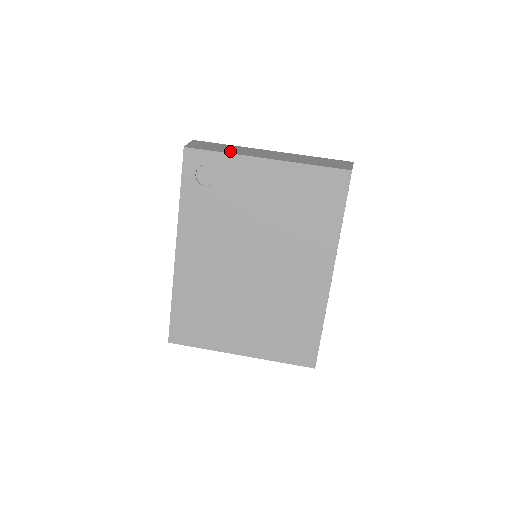
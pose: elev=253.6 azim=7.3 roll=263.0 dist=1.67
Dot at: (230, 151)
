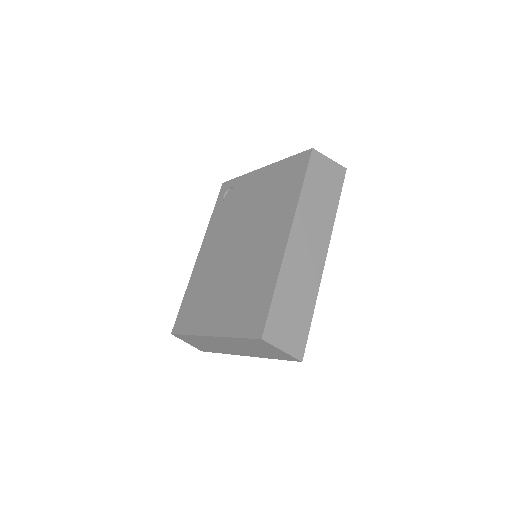
Dot at: occluded
